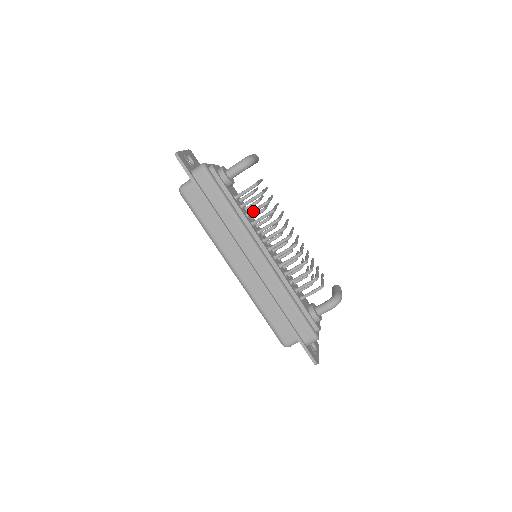
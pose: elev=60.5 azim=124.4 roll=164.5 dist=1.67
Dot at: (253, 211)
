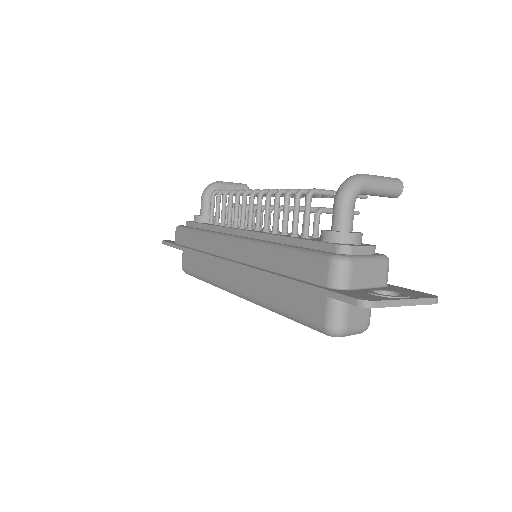
Dot at: (221, 215)
